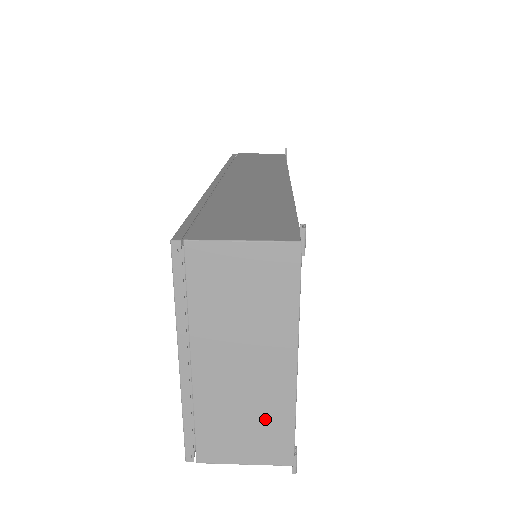
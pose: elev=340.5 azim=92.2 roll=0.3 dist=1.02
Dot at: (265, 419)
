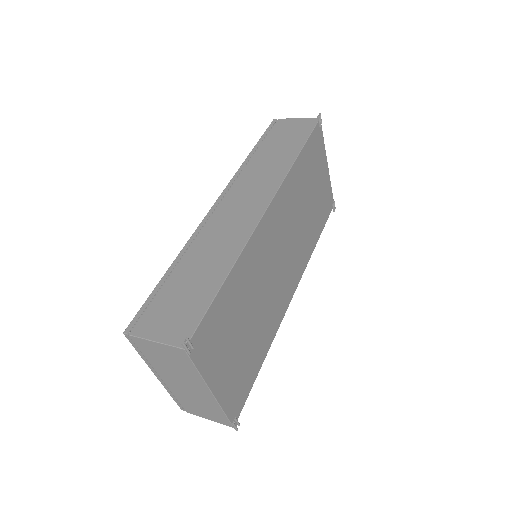
Dot at: (209, 407)
